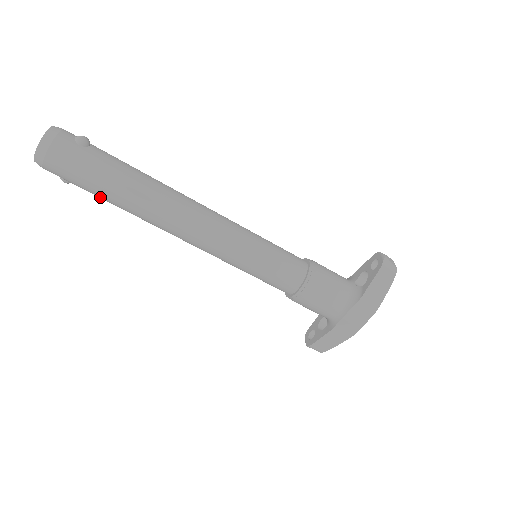
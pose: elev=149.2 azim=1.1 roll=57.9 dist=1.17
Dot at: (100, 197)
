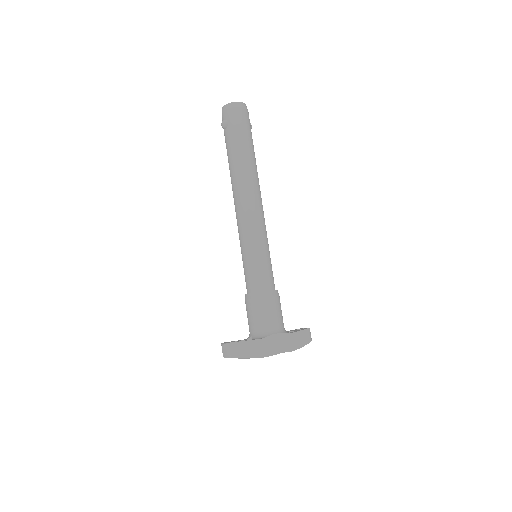
Dot at: (235, 144)
